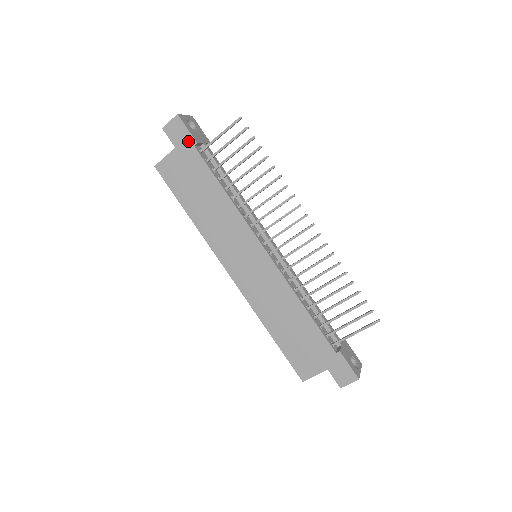
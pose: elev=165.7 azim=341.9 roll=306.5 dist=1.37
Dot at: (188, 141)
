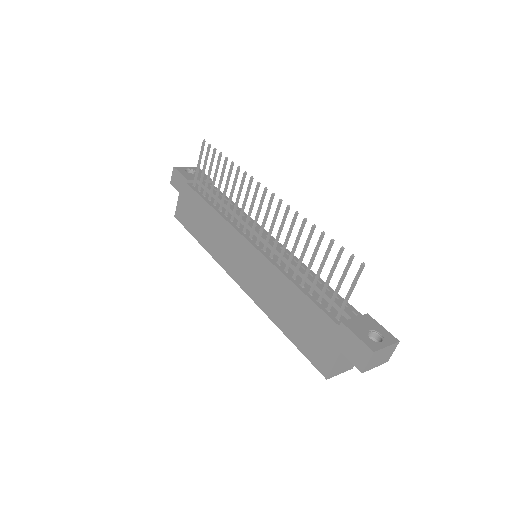
Dot at: (183, 182)
